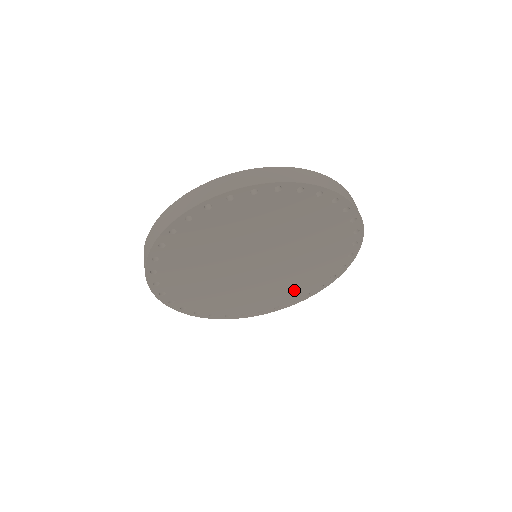
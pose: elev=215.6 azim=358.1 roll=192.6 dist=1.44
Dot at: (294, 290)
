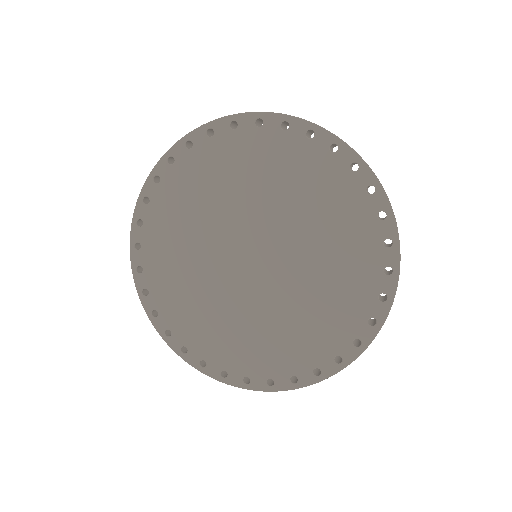
Dot at: (209, 338)
